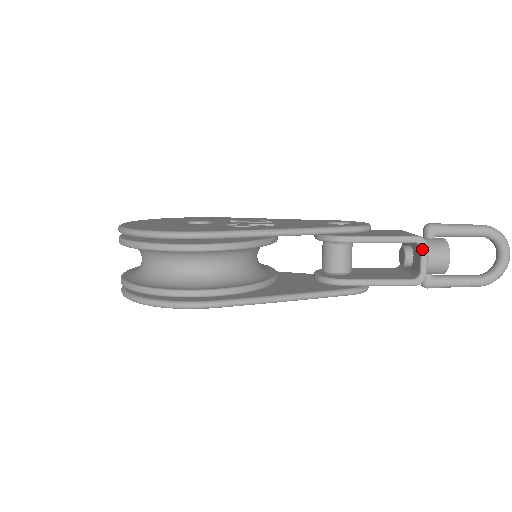
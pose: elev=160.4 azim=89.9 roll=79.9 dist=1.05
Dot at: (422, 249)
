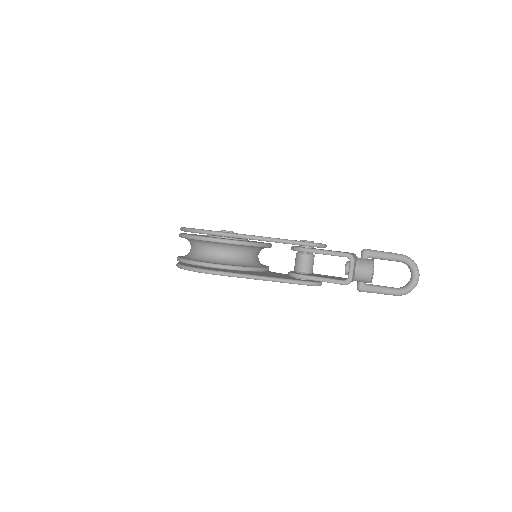
Dot at: (350, 262)
